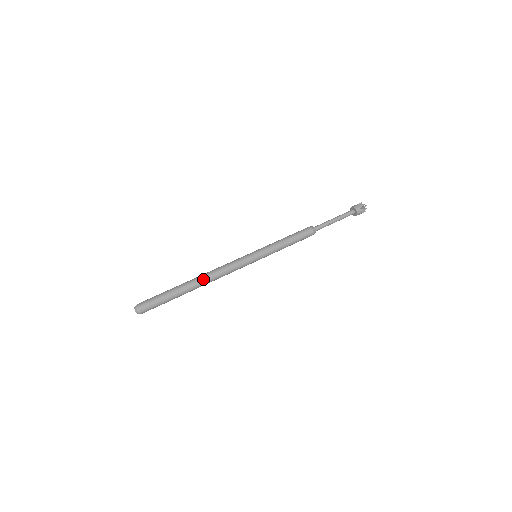
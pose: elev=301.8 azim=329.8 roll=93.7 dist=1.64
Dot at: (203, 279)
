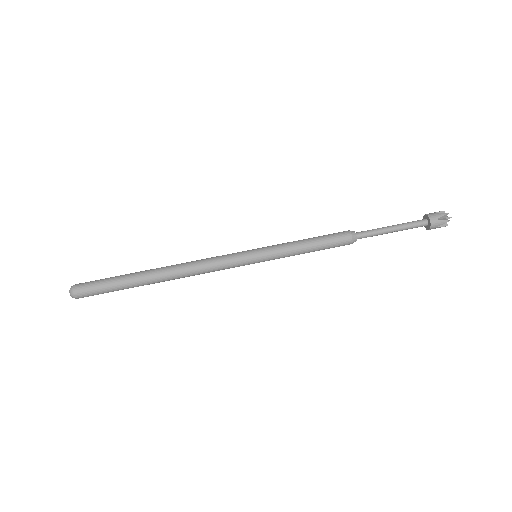
Dot at: (169, 271)
